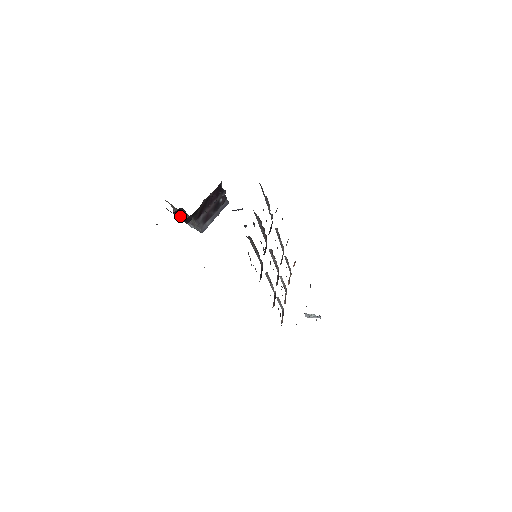
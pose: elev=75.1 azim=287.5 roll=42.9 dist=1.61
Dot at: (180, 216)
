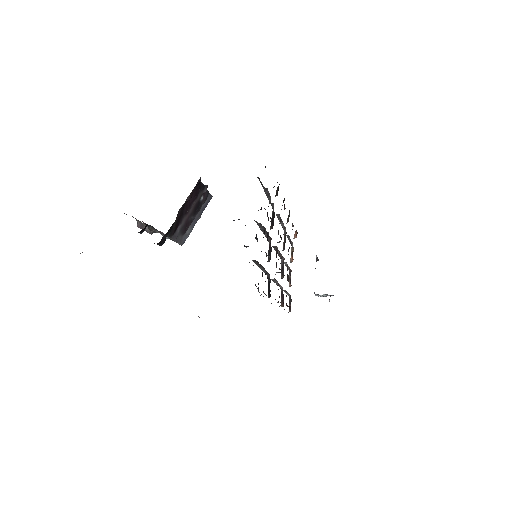
Dot at: (148, 231)
